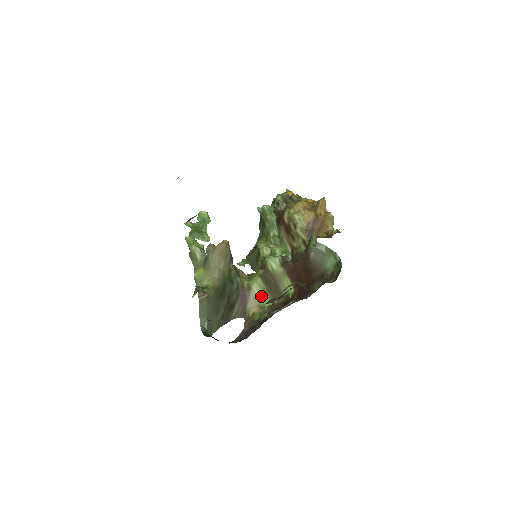
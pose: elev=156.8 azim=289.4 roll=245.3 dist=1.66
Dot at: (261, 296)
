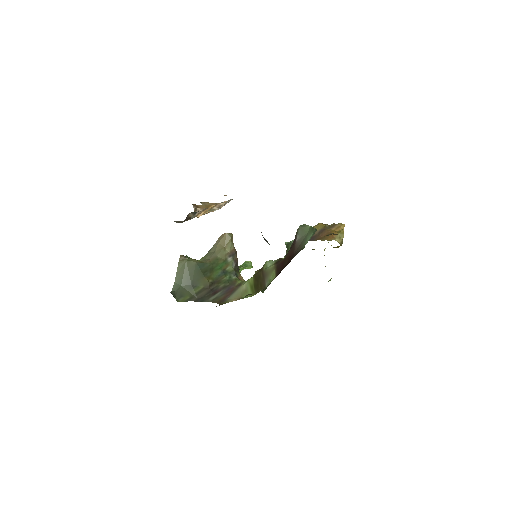
Dot at: (246, 291)
